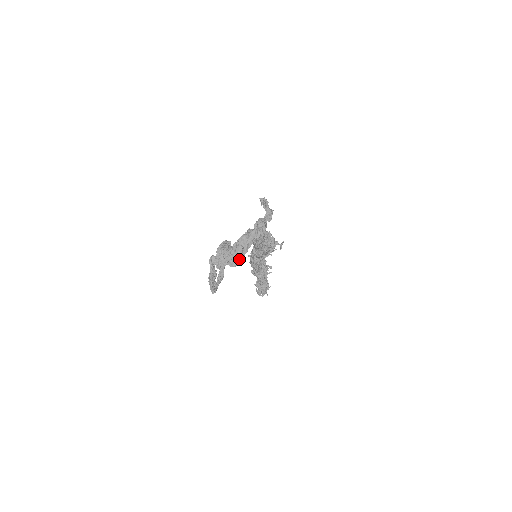
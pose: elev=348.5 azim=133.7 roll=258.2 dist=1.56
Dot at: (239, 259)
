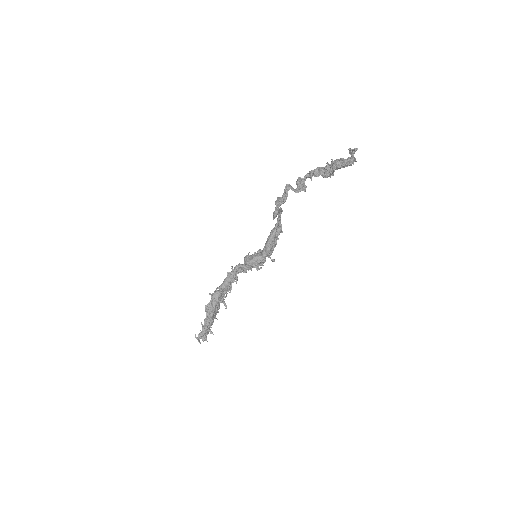
Dot at: (344, 165)
